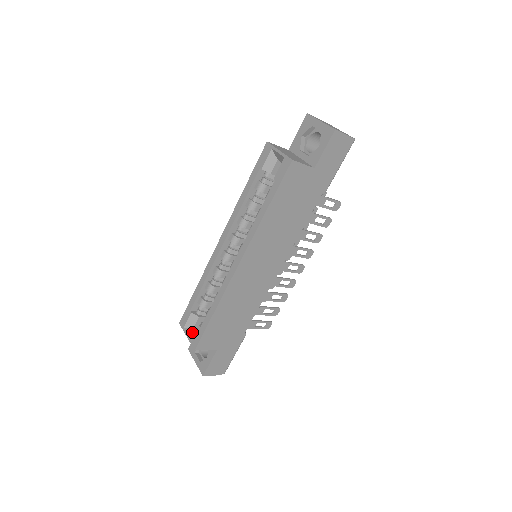
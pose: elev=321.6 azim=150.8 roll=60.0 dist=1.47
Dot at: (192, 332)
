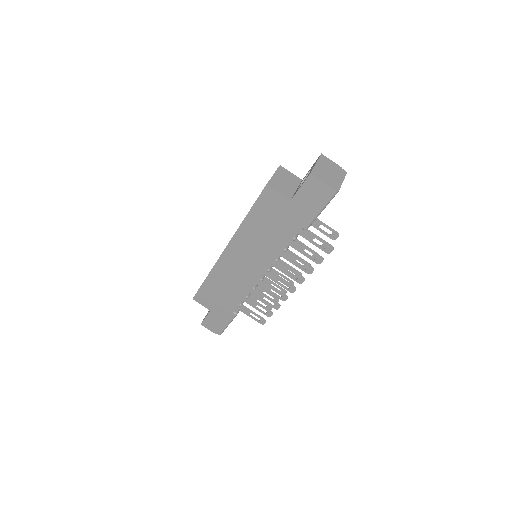
Dot at: occluded
